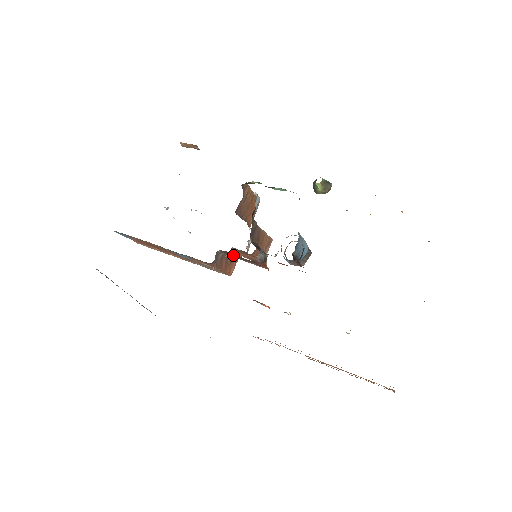
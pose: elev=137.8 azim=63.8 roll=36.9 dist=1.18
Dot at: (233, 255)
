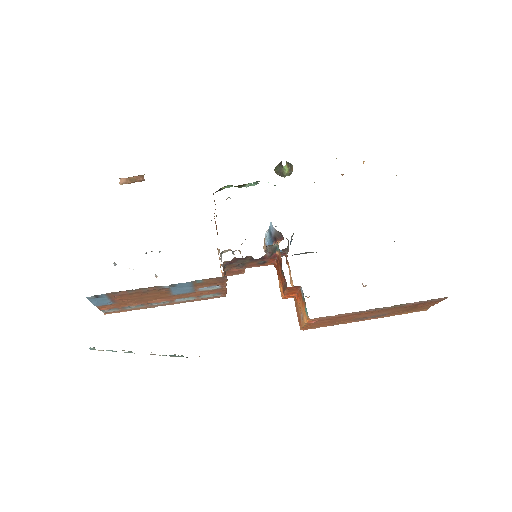
Dot at: (237, 263)
